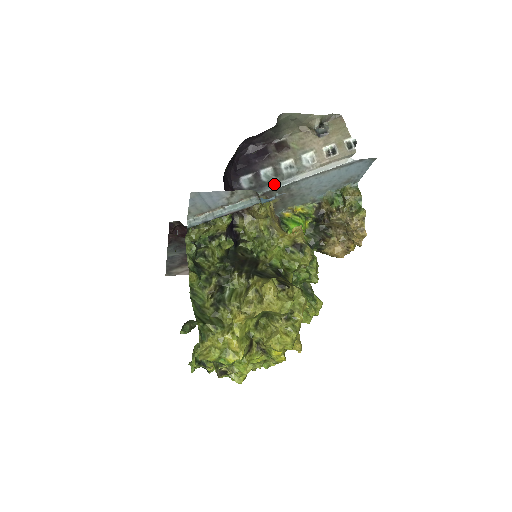
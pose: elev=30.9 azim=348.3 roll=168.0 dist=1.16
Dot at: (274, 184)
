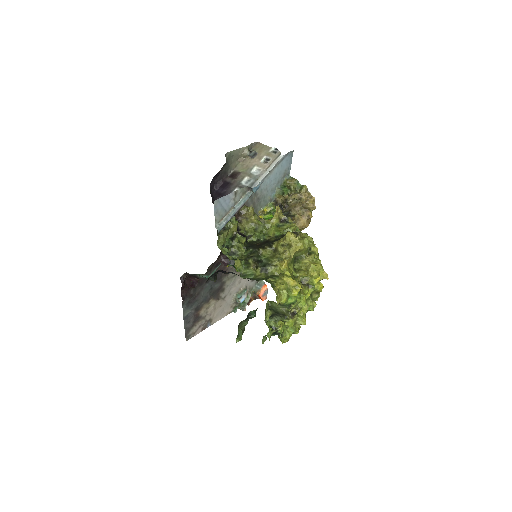
Dot at: occluded
